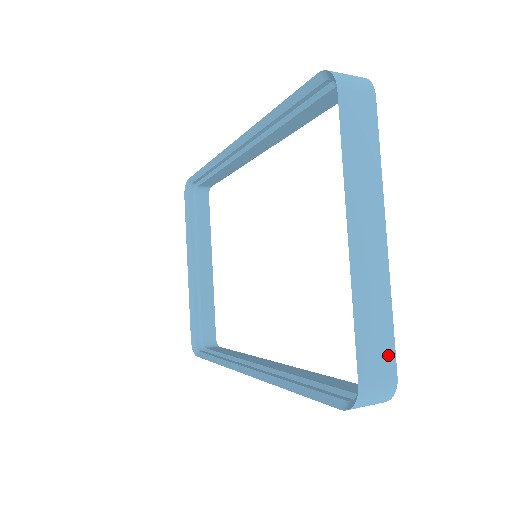
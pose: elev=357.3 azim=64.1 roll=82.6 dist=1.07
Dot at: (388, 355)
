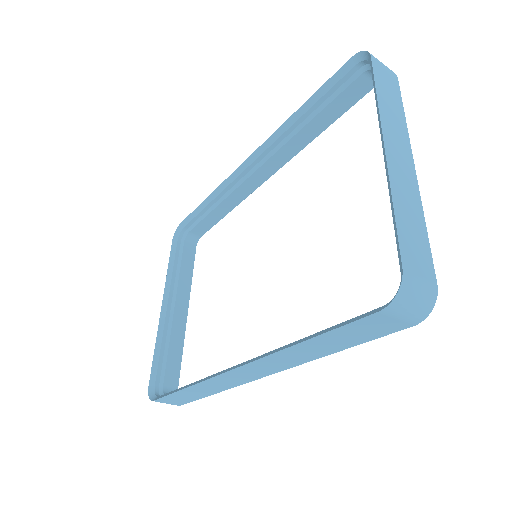
Dot at: (427, 260)
